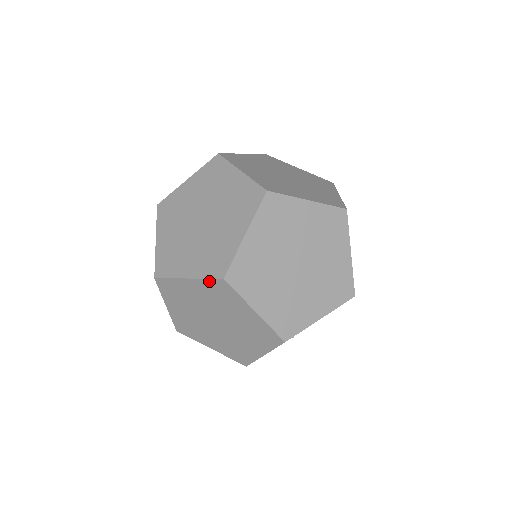
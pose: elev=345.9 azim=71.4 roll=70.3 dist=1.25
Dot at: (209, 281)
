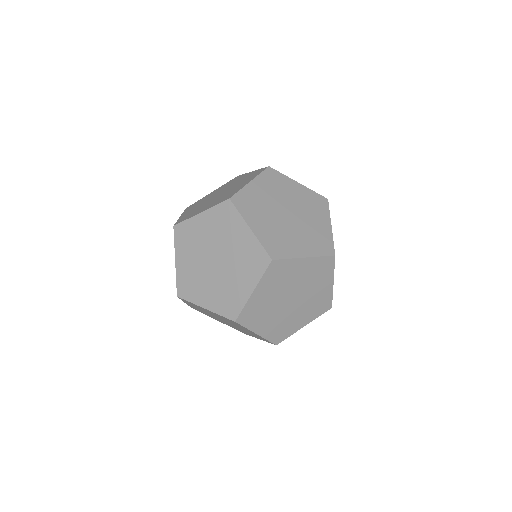
Dot at: (223, 317)
